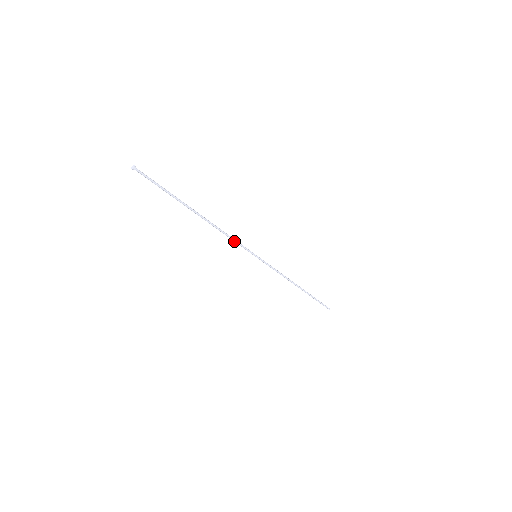
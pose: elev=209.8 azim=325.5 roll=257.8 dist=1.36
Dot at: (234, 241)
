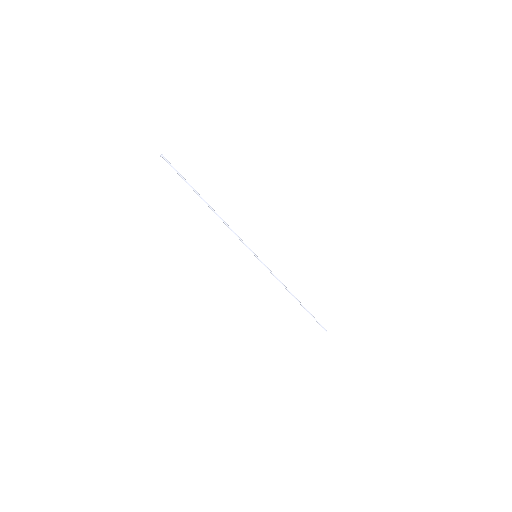
Dot at: occluded
